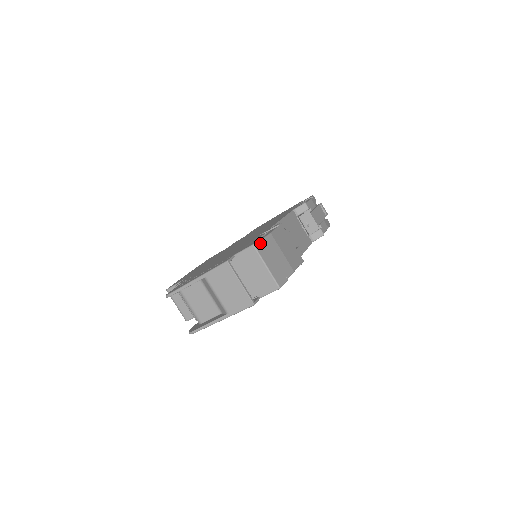
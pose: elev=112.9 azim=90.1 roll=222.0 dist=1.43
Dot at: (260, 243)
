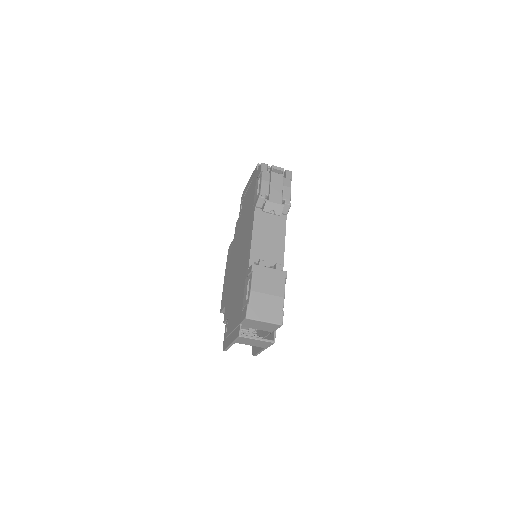
Dot at: (249, 310)
